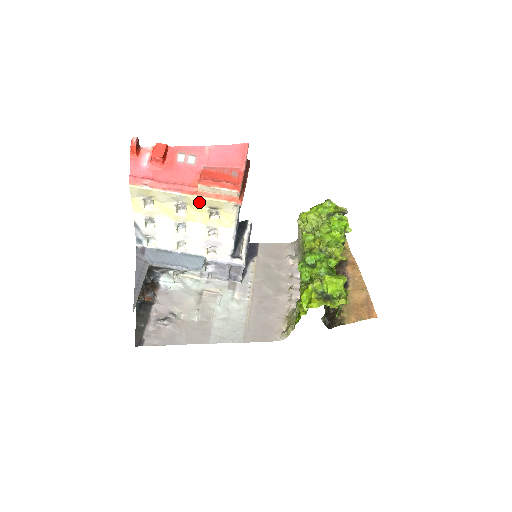
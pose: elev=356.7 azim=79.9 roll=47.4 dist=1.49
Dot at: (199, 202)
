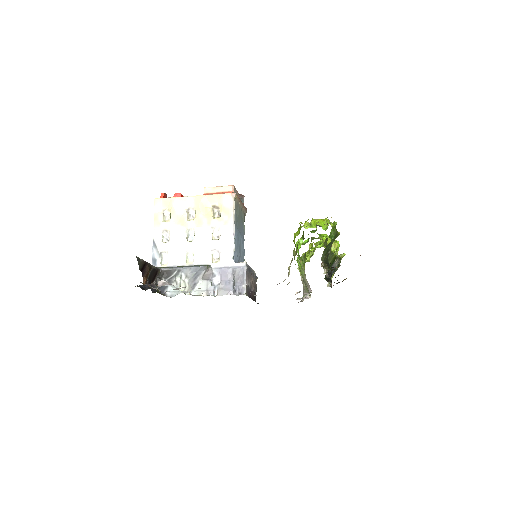
Dot at: (204, 201)
